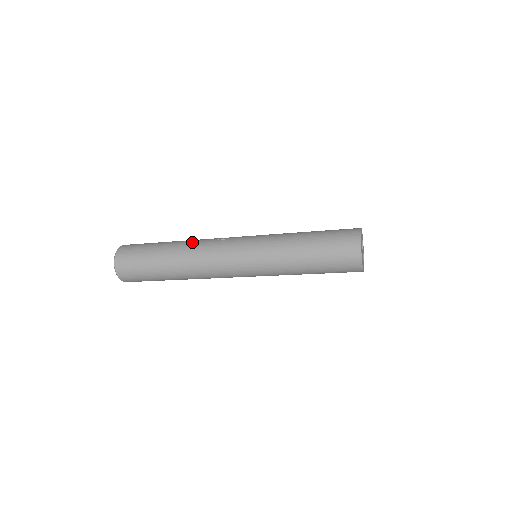
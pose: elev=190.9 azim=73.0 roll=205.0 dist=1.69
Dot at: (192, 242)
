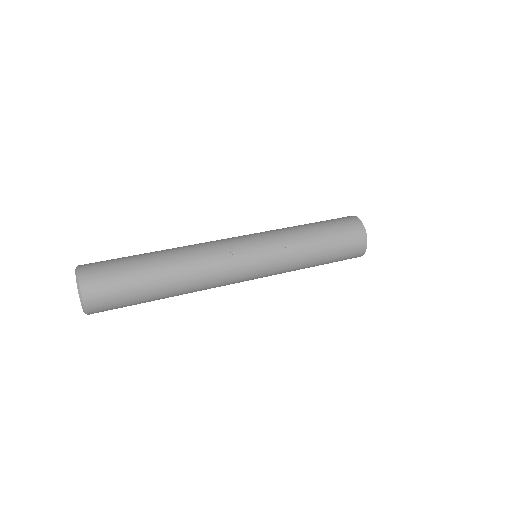
Dot at: (191, 274)
